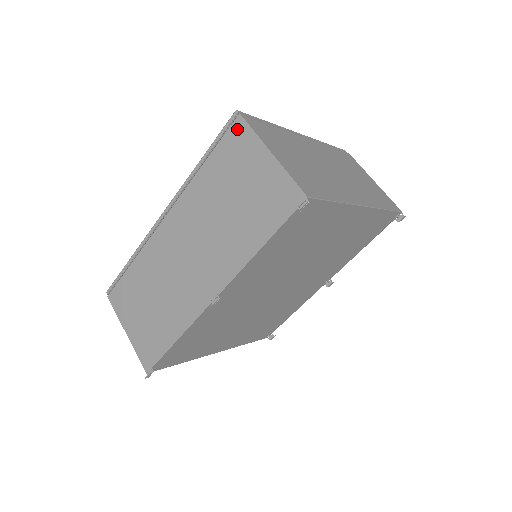
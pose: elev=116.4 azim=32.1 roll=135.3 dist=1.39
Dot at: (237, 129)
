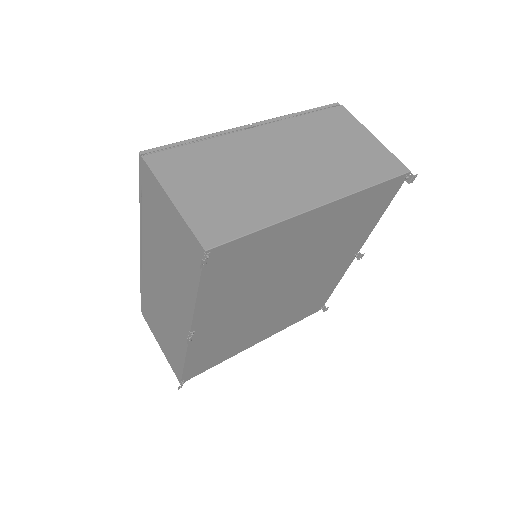
Dot at: (145, 173)
